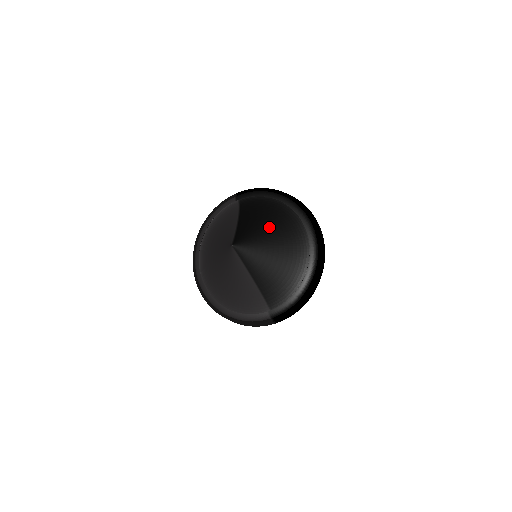
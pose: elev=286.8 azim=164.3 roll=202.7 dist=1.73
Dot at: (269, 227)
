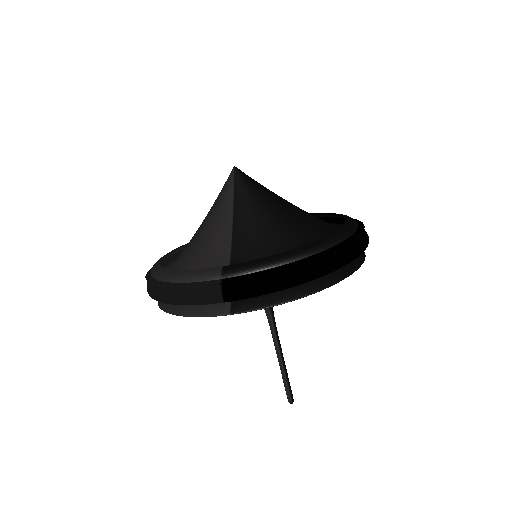
Dot at: occluded
